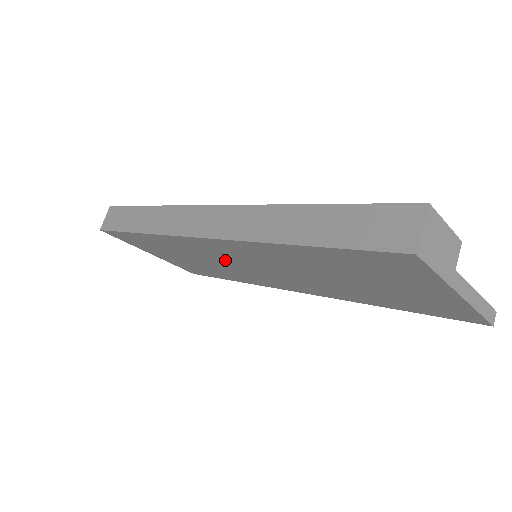
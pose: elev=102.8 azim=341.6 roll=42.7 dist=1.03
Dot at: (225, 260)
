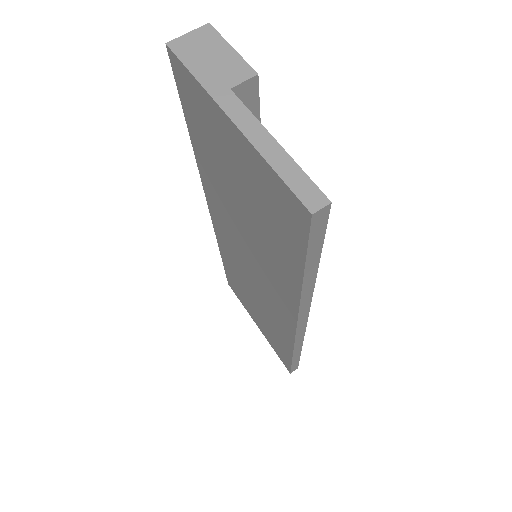
Dot at: (244, 268)
